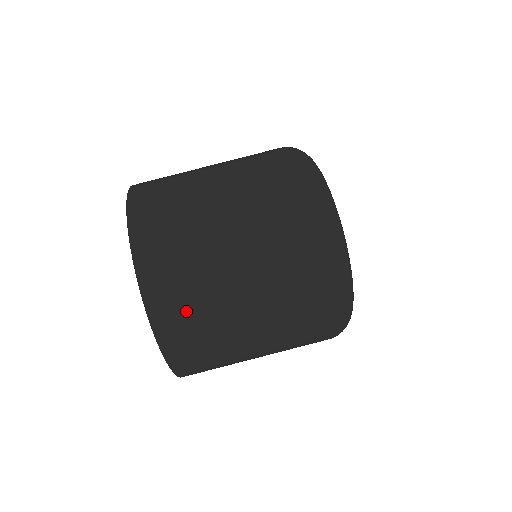
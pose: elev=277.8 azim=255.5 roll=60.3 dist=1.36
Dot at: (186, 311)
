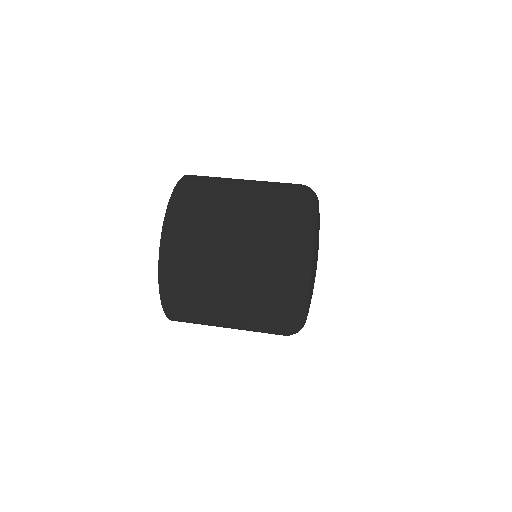
Dot at: (190, 224)
